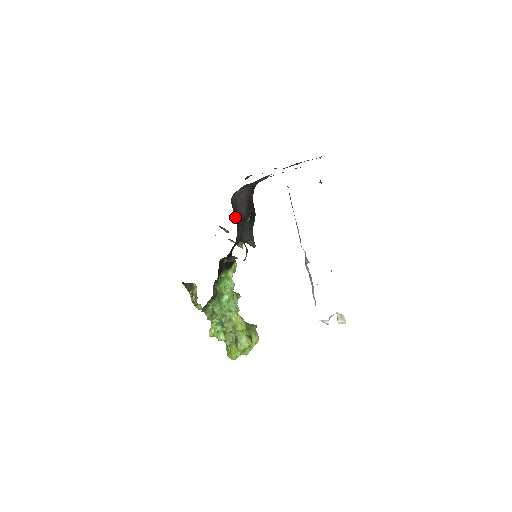
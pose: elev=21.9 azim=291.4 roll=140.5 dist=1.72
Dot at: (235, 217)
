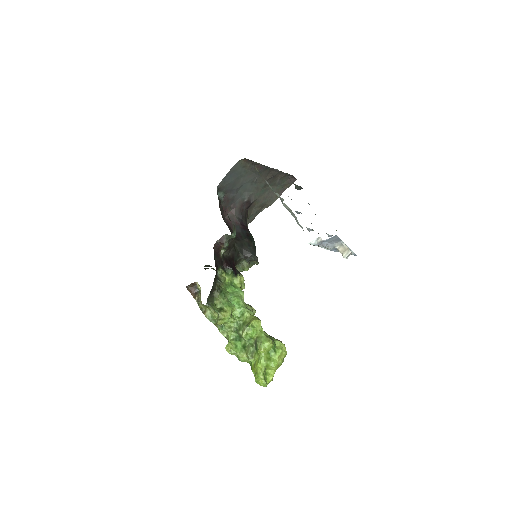
Dot at: (229, 229)
